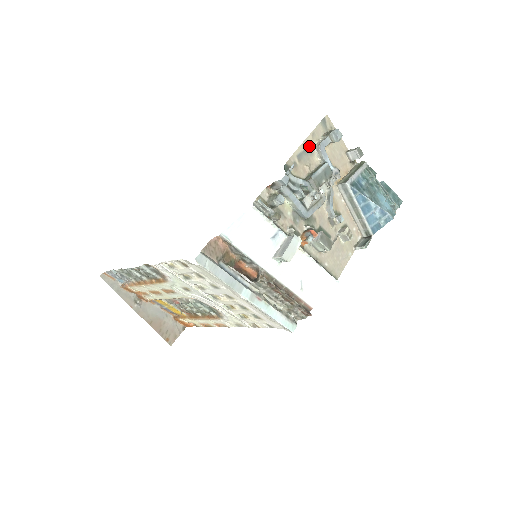
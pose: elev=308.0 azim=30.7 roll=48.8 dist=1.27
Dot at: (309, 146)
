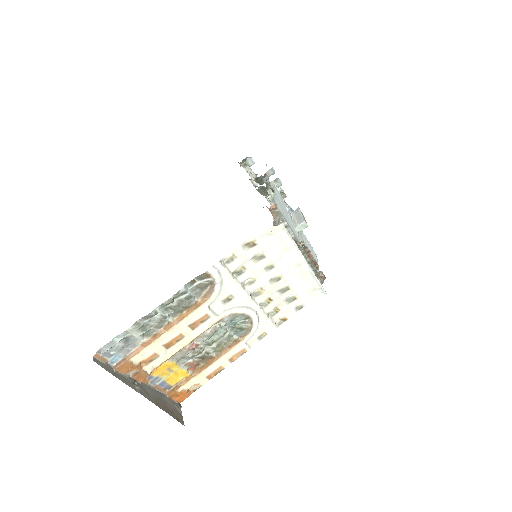
Dot at: occluded
